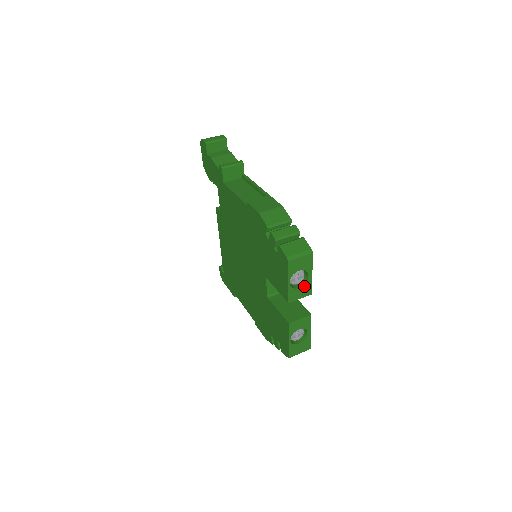
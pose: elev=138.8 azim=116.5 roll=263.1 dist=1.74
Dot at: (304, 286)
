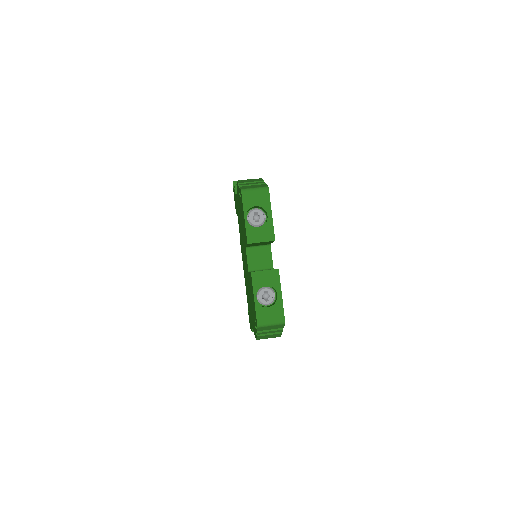
Dot at: (264, 227)
